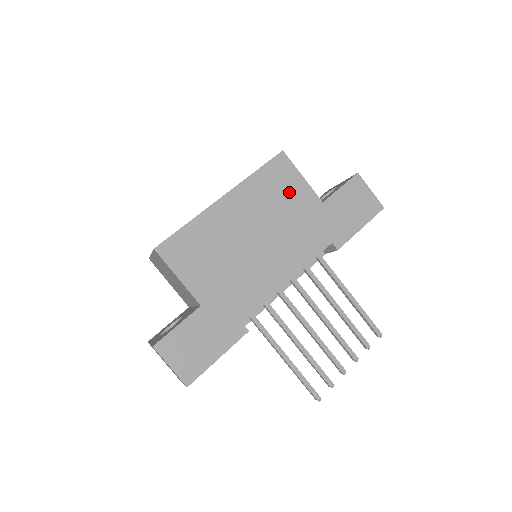
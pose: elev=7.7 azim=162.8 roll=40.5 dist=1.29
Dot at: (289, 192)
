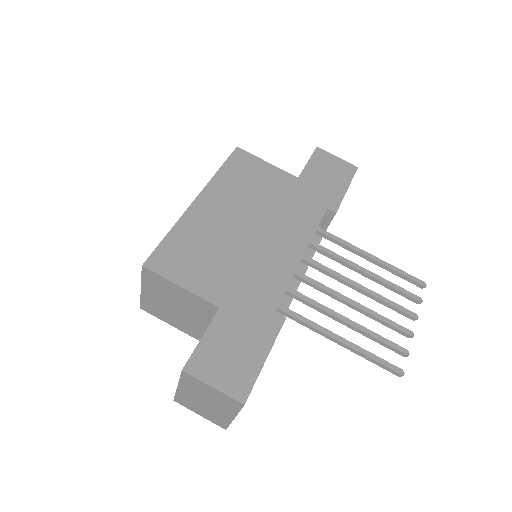
Dot at: (261, 178)
